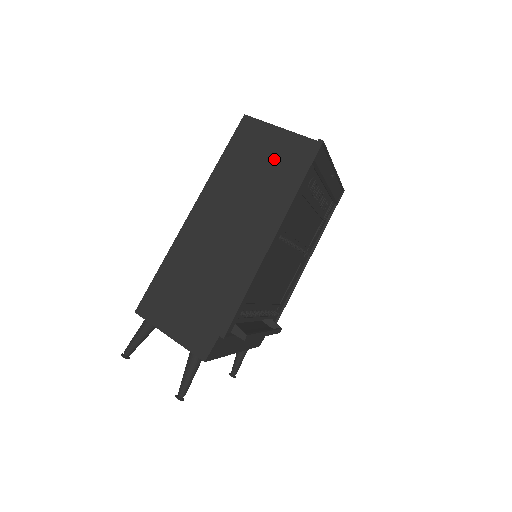
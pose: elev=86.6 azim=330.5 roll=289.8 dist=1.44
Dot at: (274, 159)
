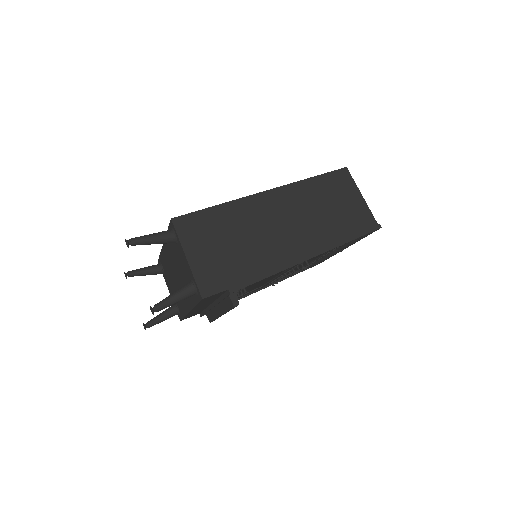
Dot at: (346, 210)
